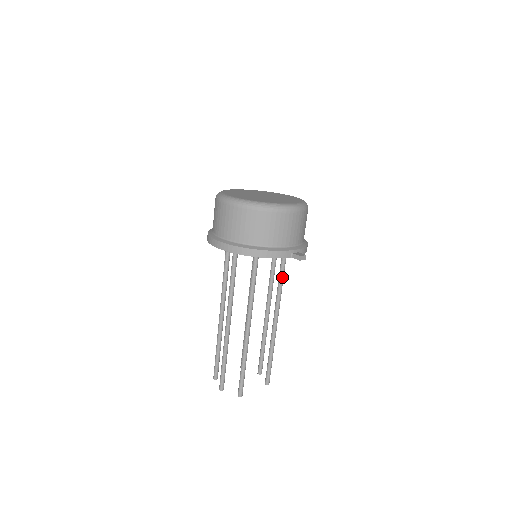
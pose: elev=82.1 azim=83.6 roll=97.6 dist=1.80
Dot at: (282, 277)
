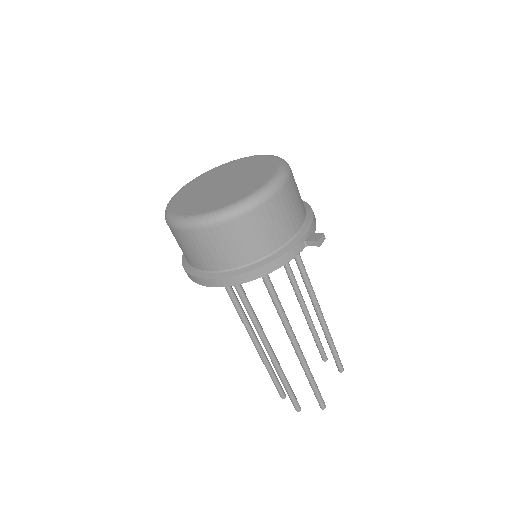
Dot at: (300, 261)
